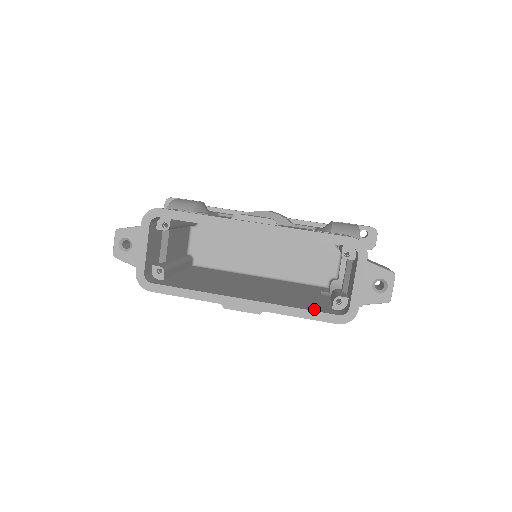
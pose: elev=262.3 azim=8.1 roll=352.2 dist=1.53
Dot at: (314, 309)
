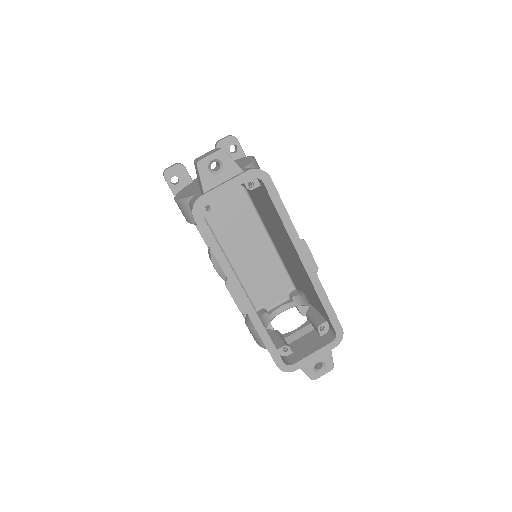
Dot at: occluded
